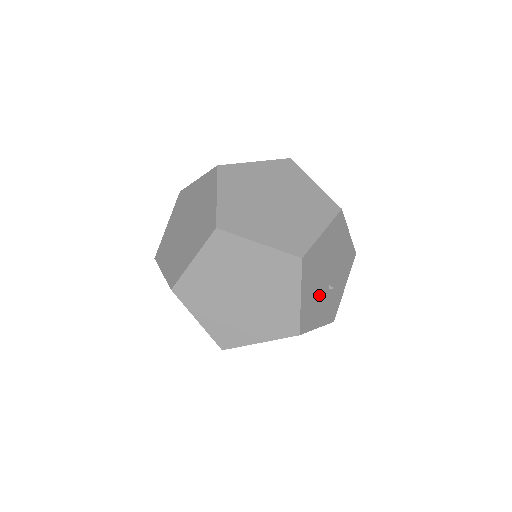
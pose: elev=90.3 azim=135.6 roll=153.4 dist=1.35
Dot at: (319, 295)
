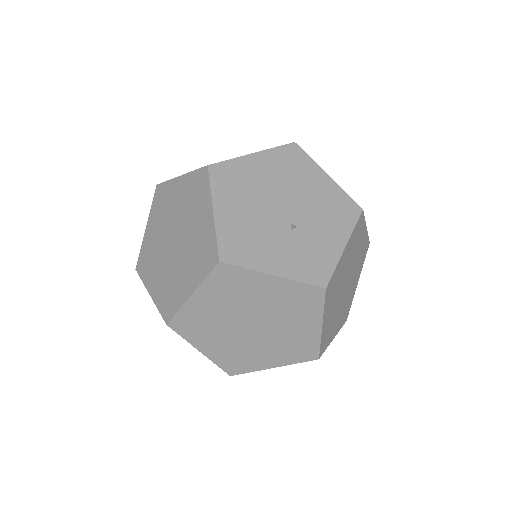
Dot at: (264, 227)
